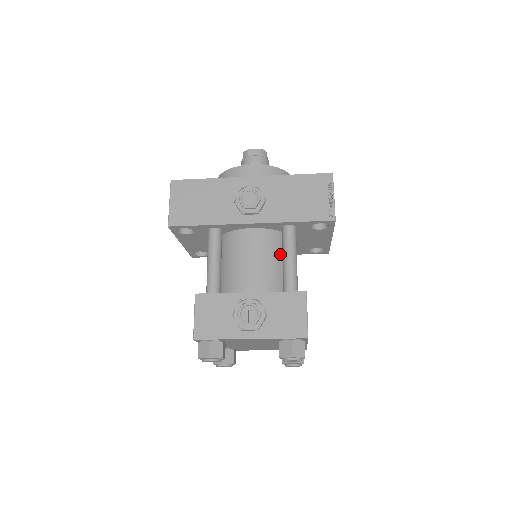
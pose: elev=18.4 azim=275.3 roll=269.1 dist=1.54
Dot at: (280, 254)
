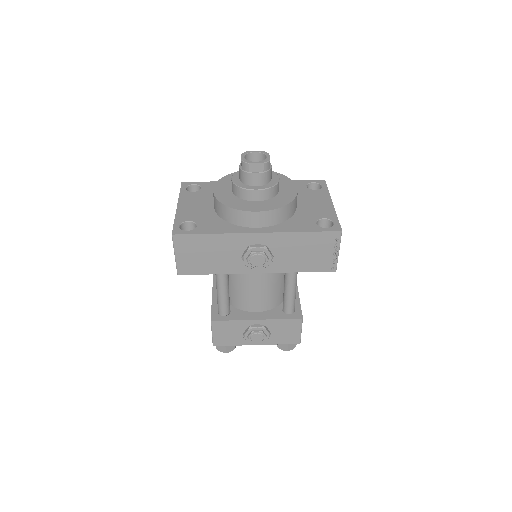
Dot at: (281, 276)
